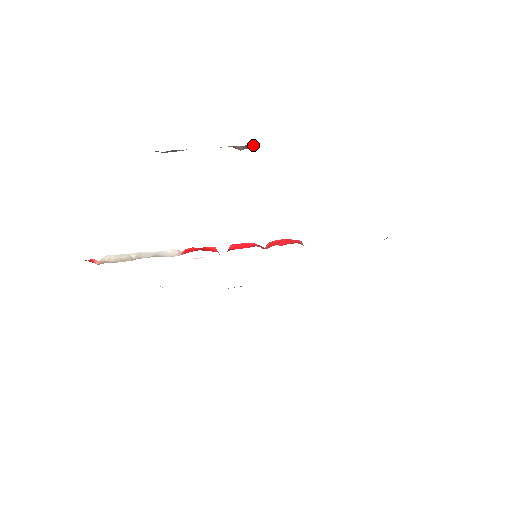
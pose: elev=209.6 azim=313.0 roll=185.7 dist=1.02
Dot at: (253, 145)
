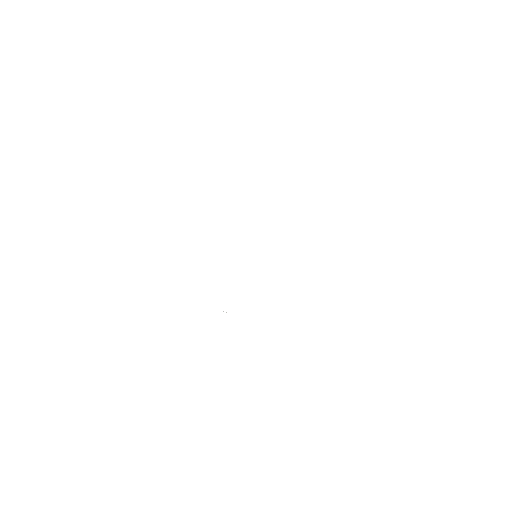
Dot at: occluded
